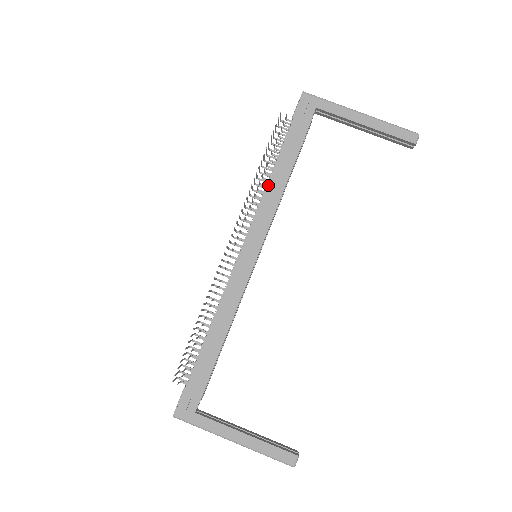
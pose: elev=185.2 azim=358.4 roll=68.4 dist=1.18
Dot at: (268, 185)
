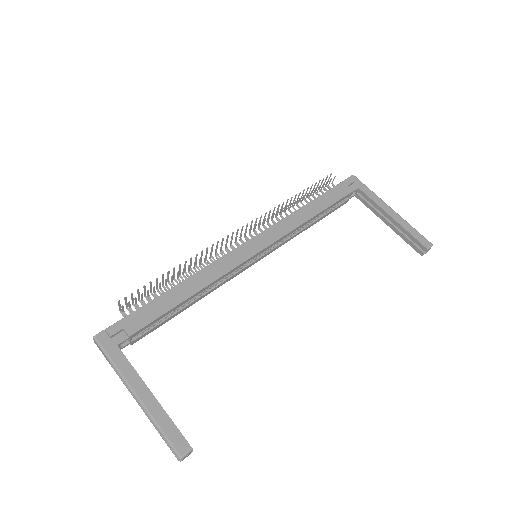
Dot at: (296, 212)
